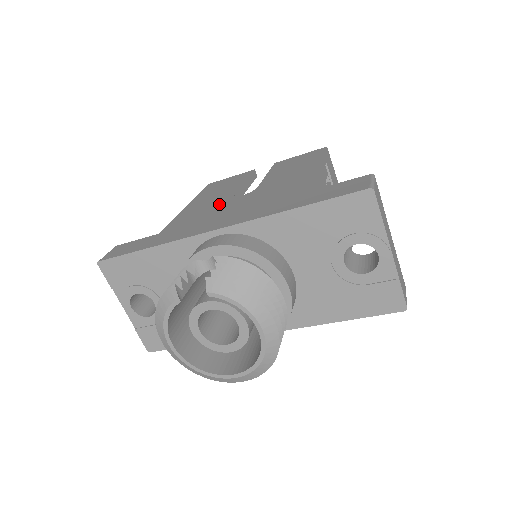
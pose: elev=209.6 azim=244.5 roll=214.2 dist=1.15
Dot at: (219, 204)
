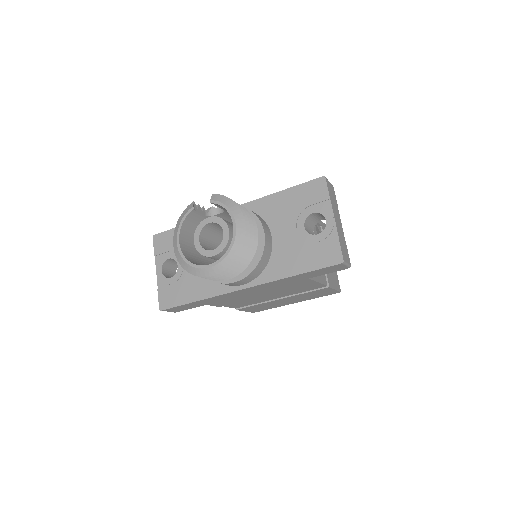
Dot at: occluded
